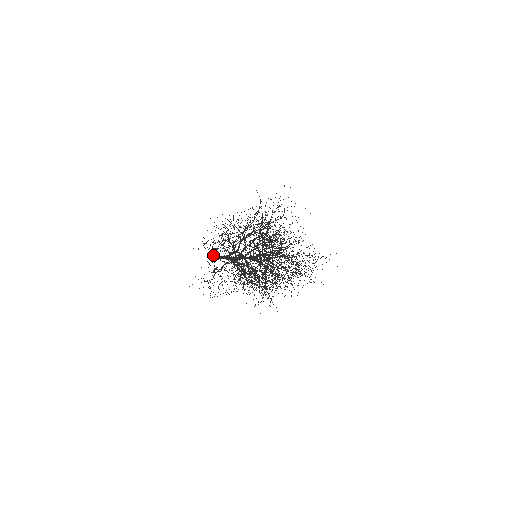
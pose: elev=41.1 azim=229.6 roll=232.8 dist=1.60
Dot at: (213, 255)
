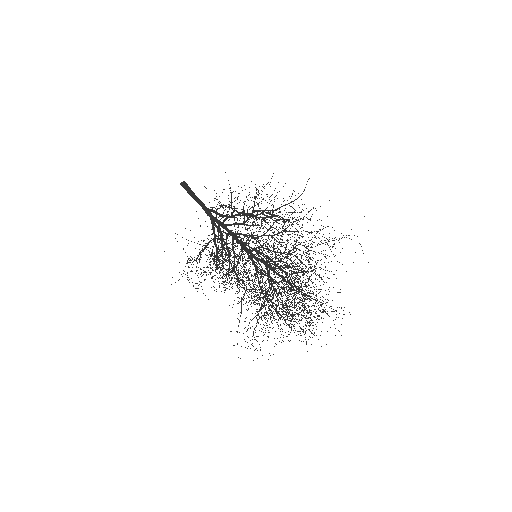
Dot at: (187, 185)
